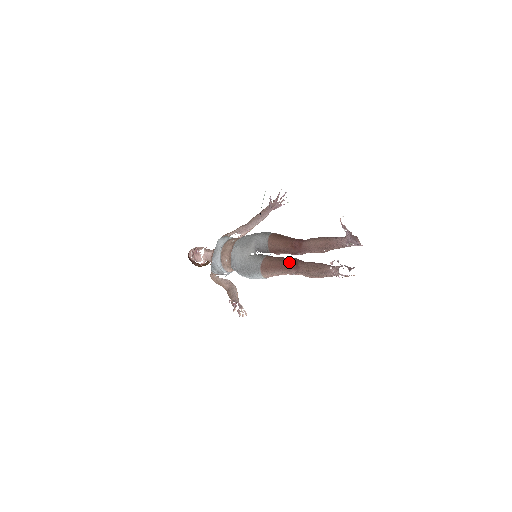
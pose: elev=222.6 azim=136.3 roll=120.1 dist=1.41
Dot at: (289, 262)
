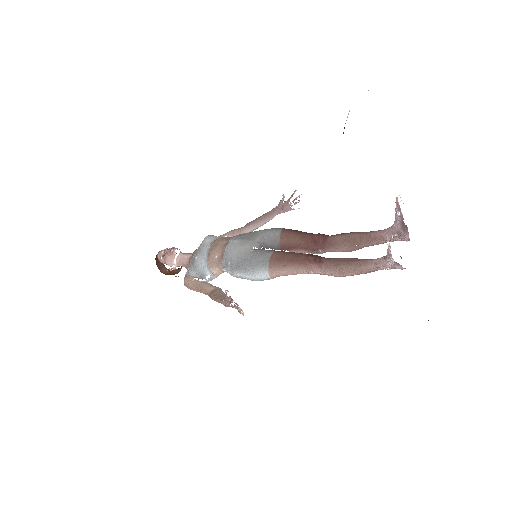
Dot at: (310, 255)
